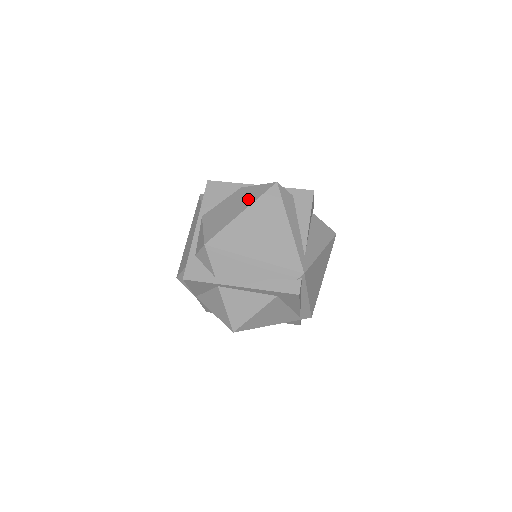
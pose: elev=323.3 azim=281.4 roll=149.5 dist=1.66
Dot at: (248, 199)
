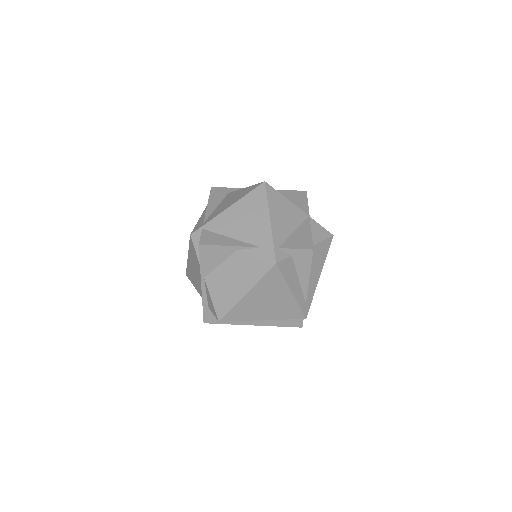
Dot at: (249, 277)
